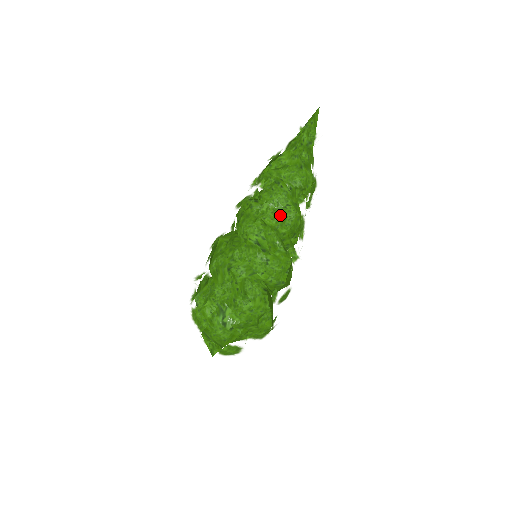
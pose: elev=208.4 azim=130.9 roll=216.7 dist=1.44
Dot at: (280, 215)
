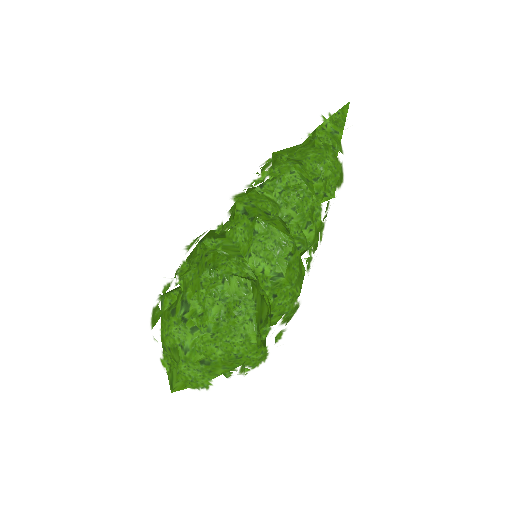
Dot at: (280, 182)
